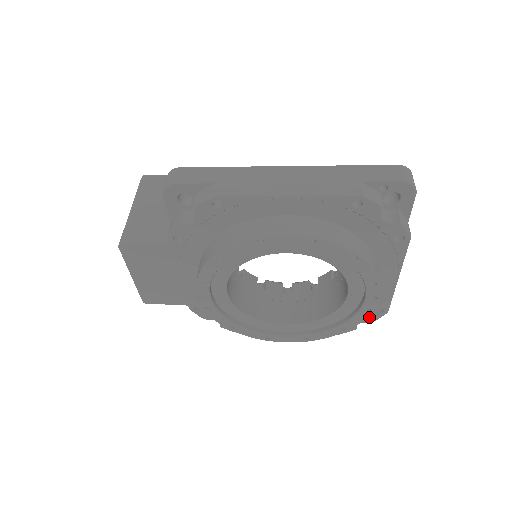
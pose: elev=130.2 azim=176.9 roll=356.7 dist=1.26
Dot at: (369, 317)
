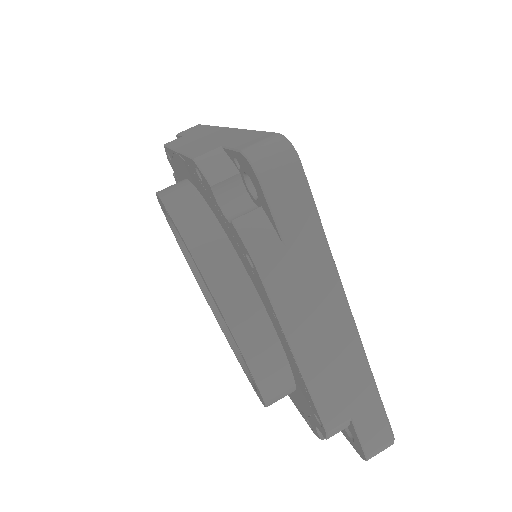
Dot at: (317, 423)
